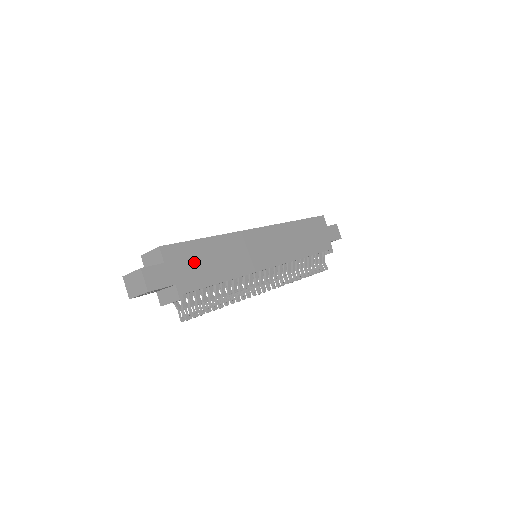
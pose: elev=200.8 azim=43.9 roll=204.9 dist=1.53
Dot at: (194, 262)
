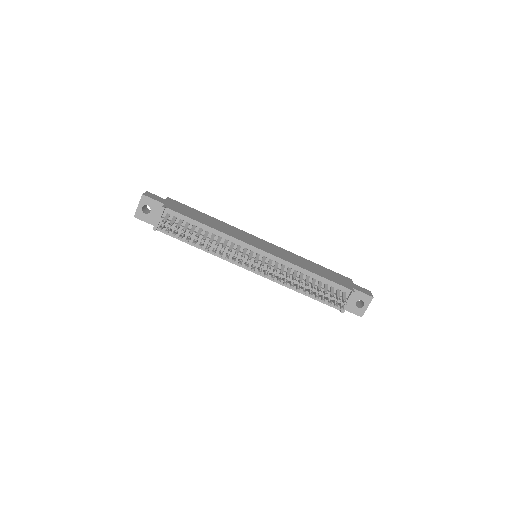
Dot at: (188, 211)
